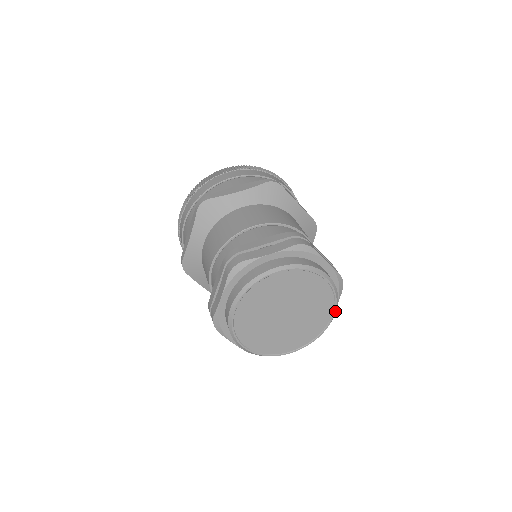
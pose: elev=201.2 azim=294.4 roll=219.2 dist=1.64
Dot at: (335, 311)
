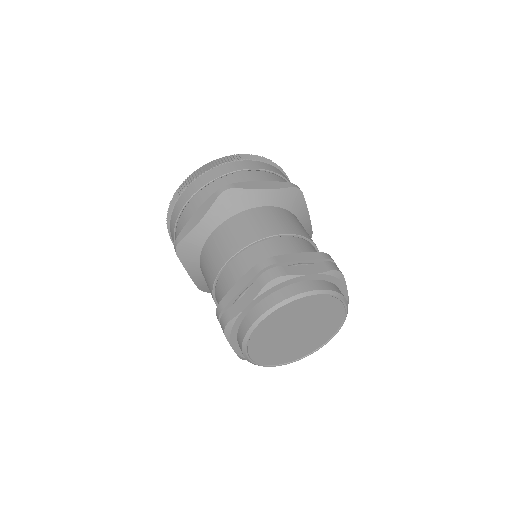
Dot at: occluded
